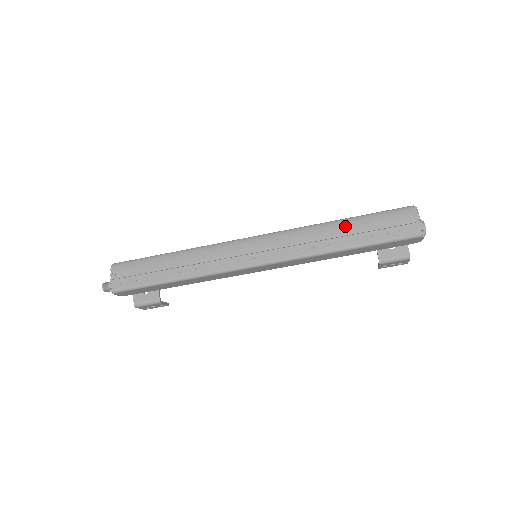
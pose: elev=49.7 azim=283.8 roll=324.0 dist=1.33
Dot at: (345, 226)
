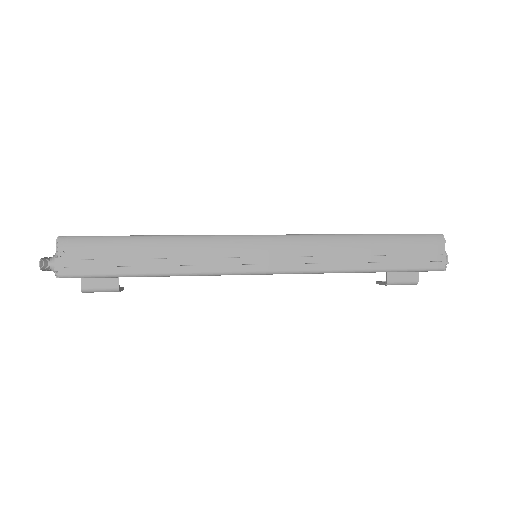
Dot at: (370, 244)
